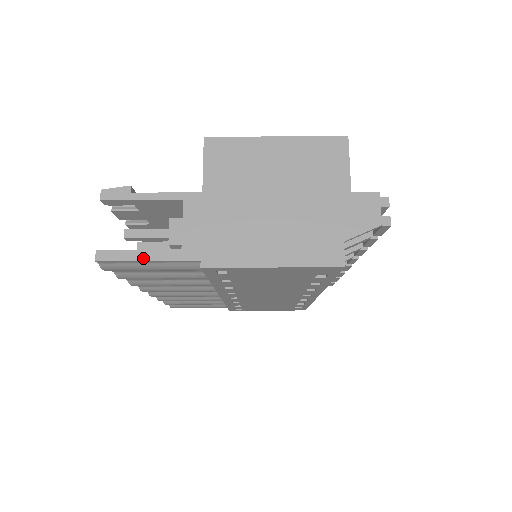
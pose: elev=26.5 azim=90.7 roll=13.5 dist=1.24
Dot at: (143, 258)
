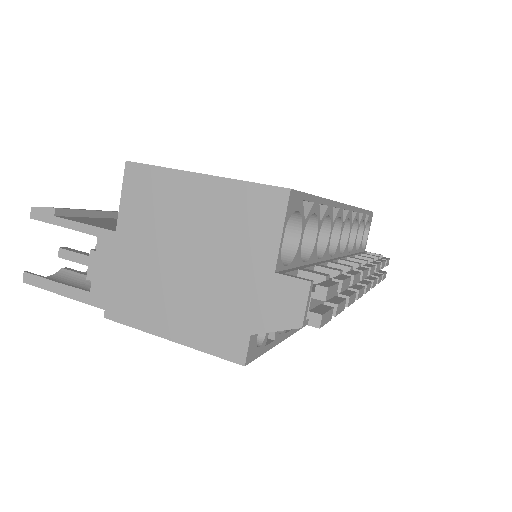
Dot at: (58, 291)
